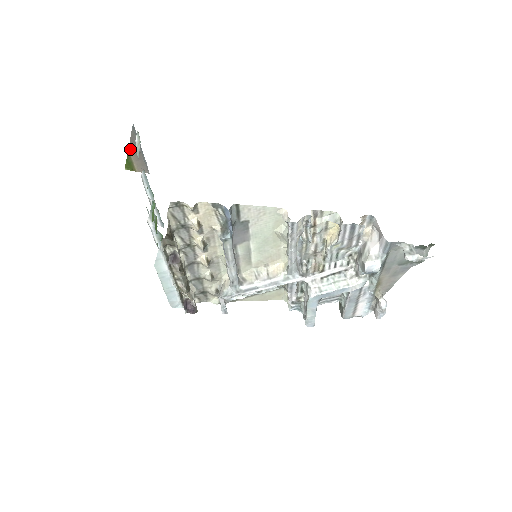
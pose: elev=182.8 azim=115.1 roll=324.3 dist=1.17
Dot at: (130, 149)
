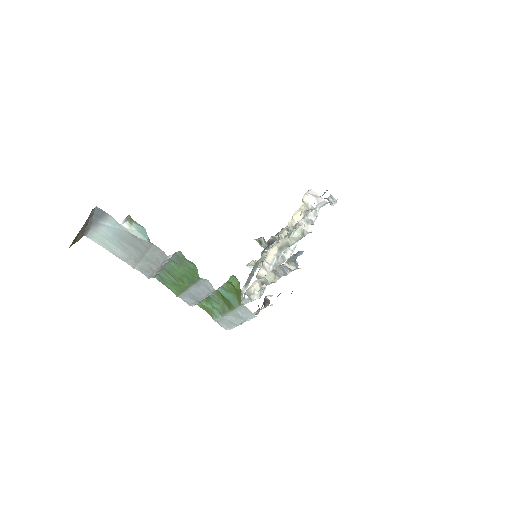
Dot at: (81, 228)
